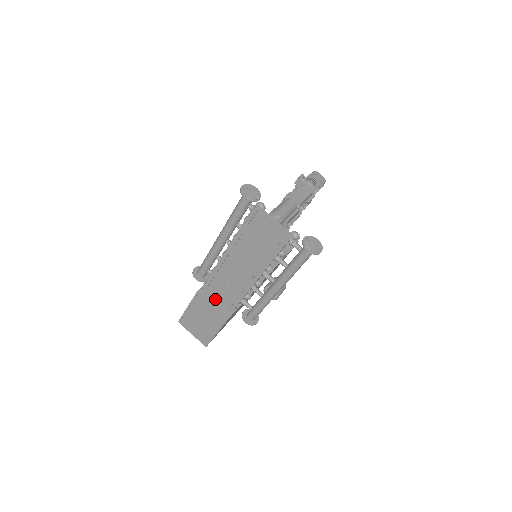
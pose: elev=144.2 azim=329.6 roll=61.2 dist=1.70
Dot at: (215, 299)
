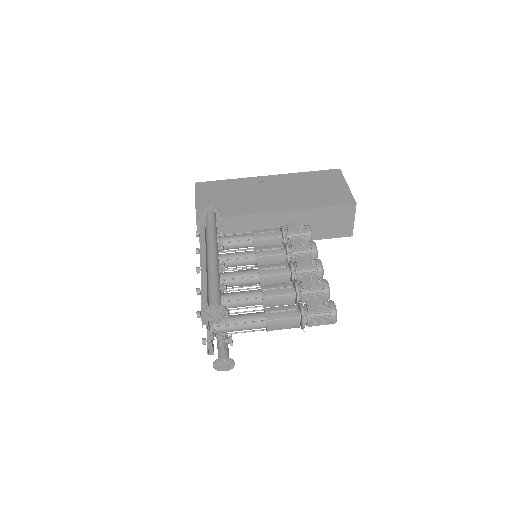
Dot at: occluded
